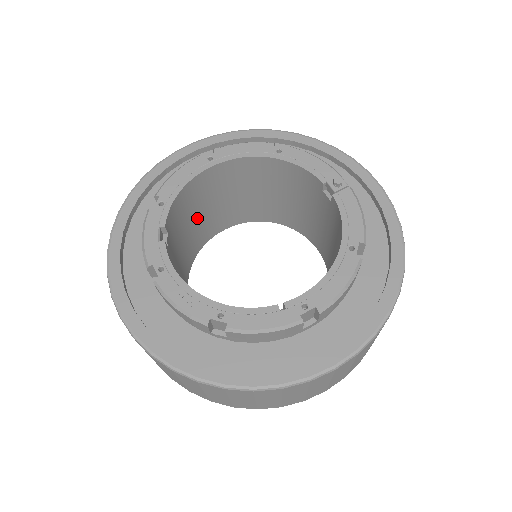
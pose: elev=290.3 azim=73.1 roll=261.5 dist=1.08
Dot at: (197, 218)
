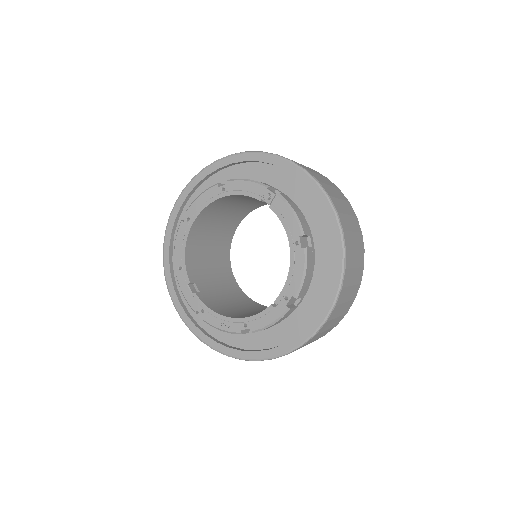
Dot at: (210, 246)
